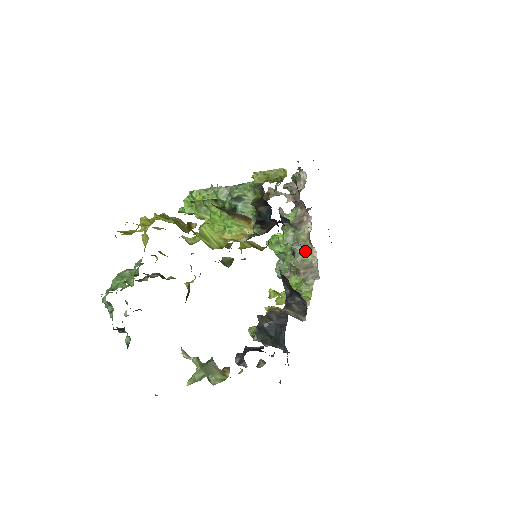
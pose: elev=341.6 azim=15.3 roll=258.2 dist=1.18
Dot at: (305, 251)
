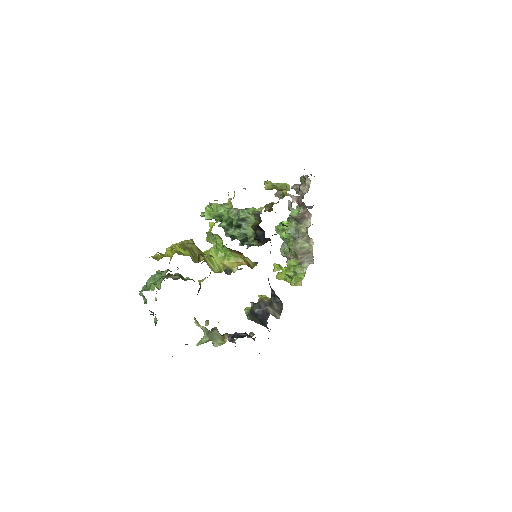
Dot at: (304, 241)
